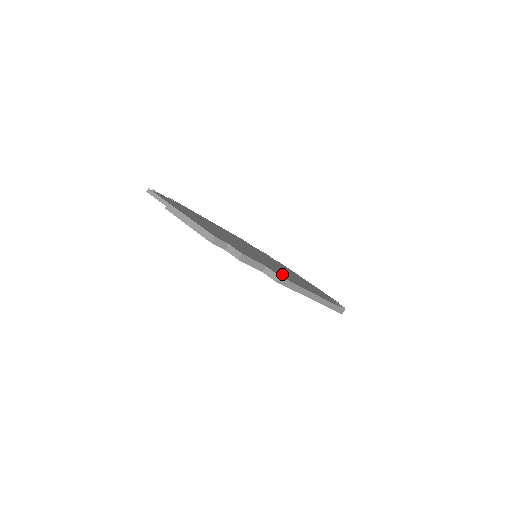
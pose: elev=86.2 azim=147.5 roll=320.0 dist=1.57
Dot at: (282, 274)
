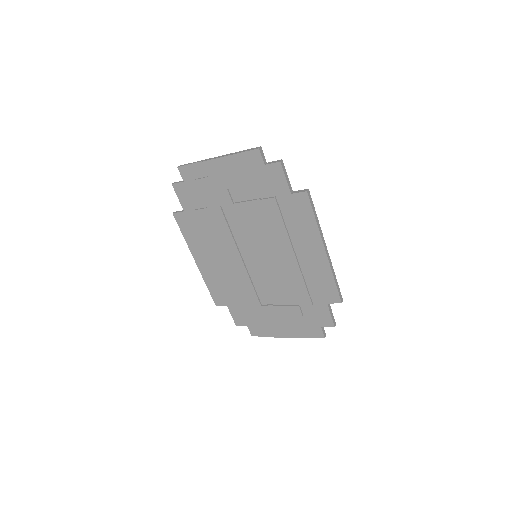
Dot at: occluded
